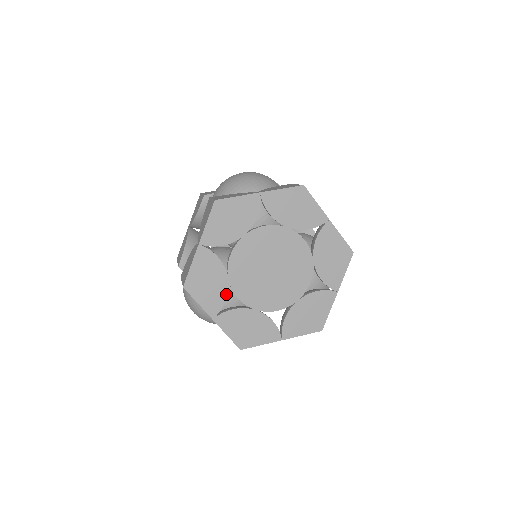
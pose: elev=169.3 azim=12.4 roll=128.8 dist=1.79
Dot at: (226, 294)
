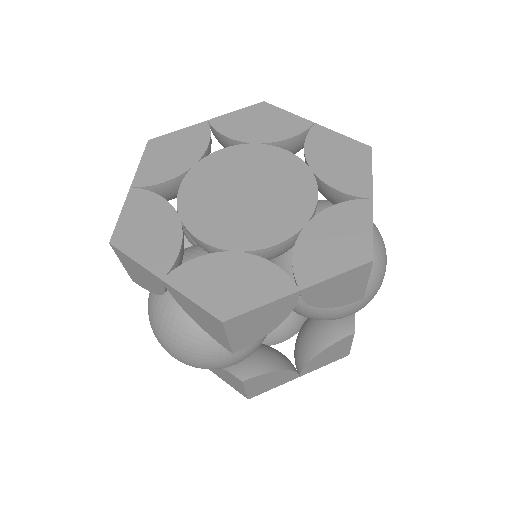
Dot at: (180, 239)
